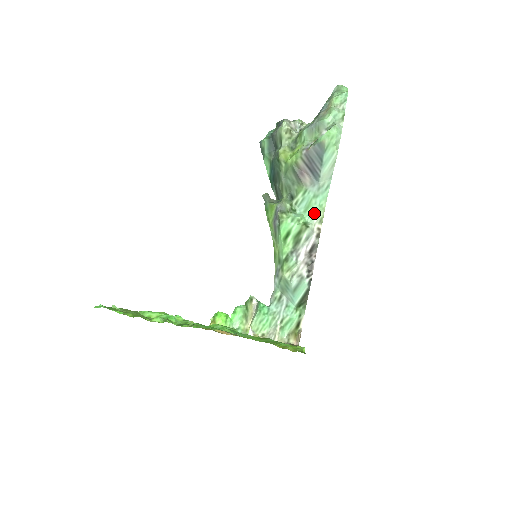
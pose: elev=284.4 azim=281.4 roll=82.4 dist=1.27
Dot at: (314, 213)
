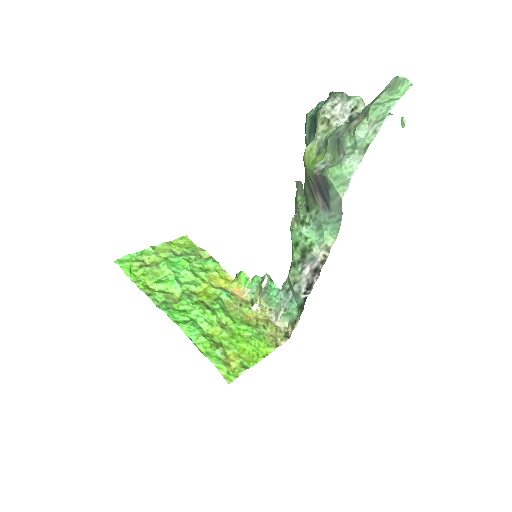
Dot at: (322, 239)
